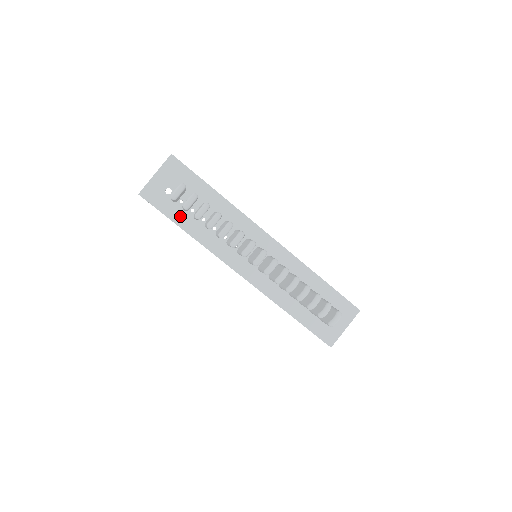
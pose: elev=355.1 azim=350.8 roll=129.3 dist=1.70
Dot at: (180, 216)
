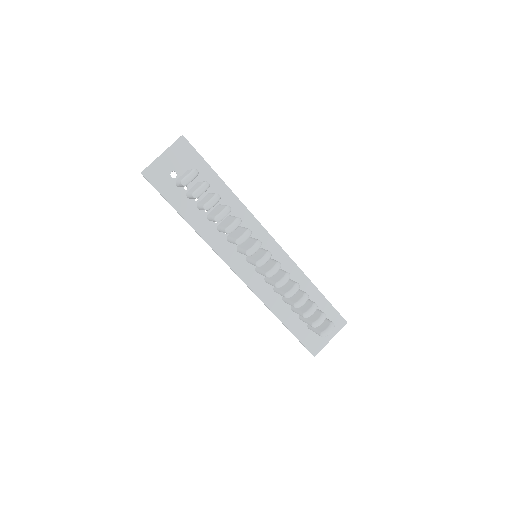
Dot at: (182, 203)
